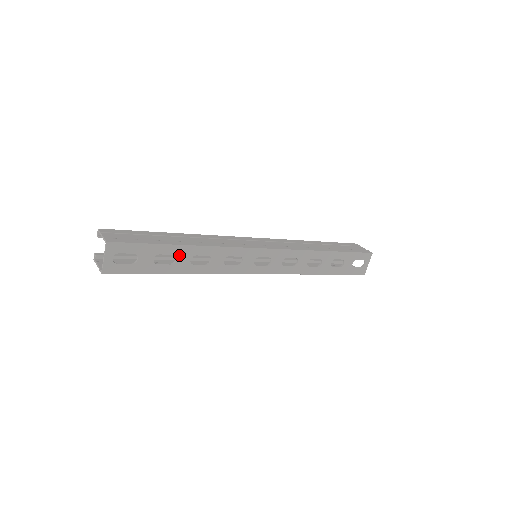
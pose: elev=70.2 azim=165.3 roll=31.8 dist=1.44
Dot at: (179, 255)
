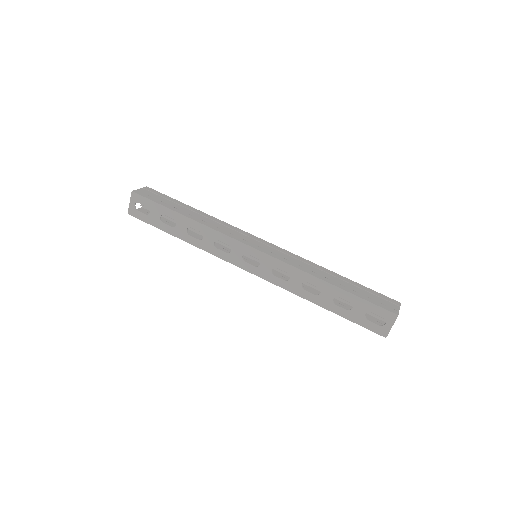
Dot at: (179, 222)
